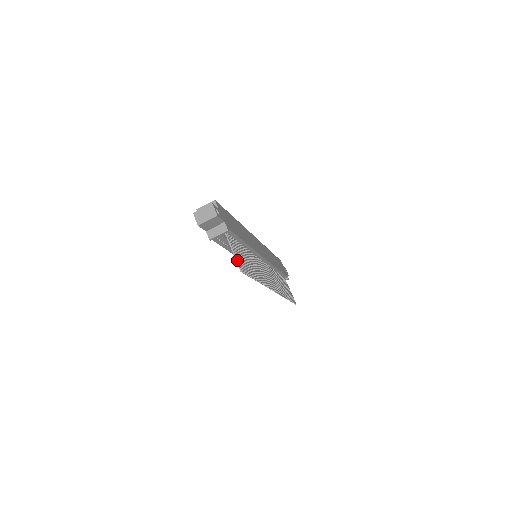
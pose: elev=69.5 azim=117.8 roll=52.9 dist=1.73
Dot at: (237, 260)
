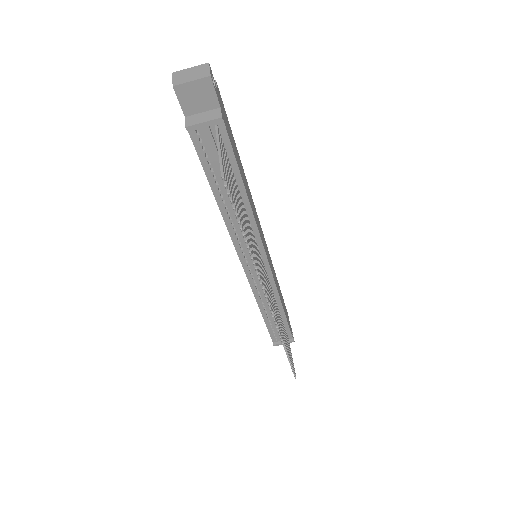
Dot at: (222, 161)
